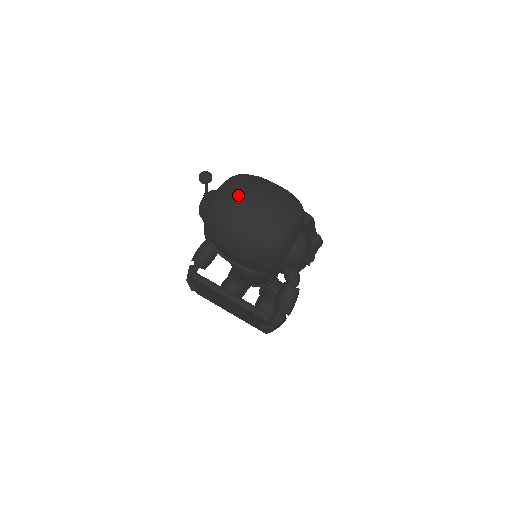
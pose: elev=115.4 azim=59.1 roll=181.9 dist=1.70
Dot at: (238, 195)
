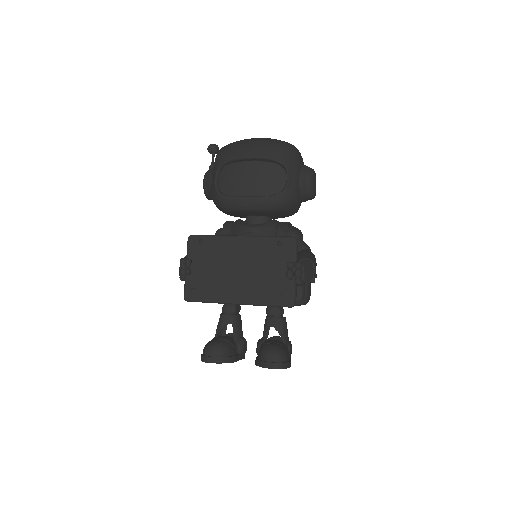
Dot at: occluded
